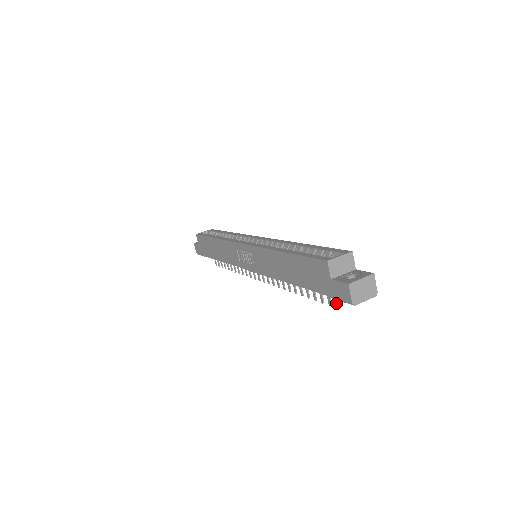
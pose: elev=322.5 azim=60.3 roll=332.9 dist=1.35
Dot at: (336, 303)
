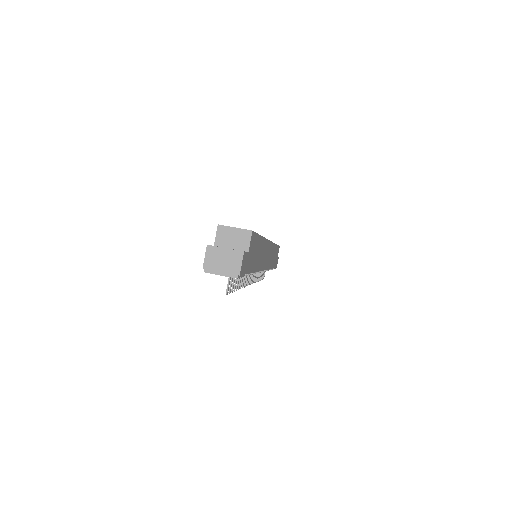
Dot at: (227, 287)
